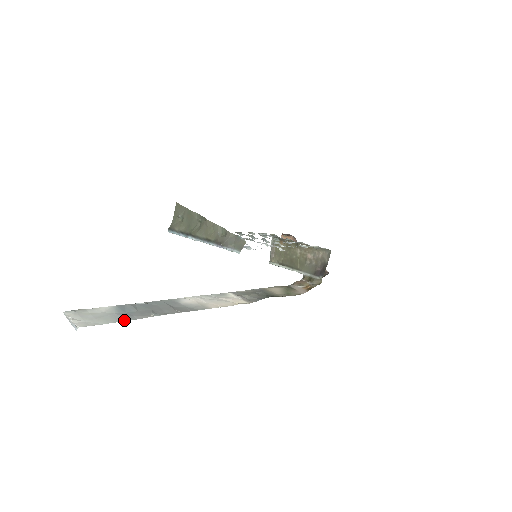
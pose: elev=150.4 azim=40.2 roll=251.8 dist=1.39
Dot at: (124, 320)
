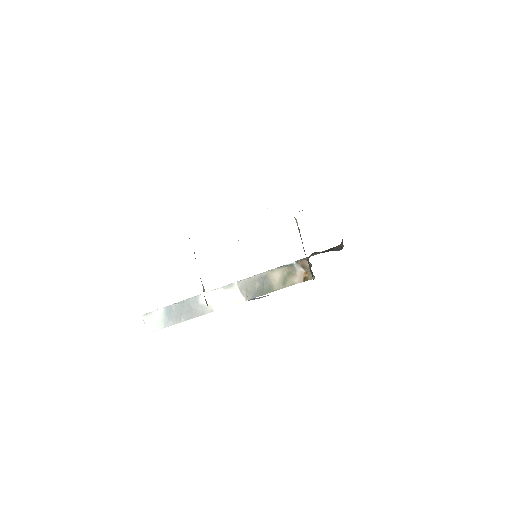
Dot at: (167, 326)
